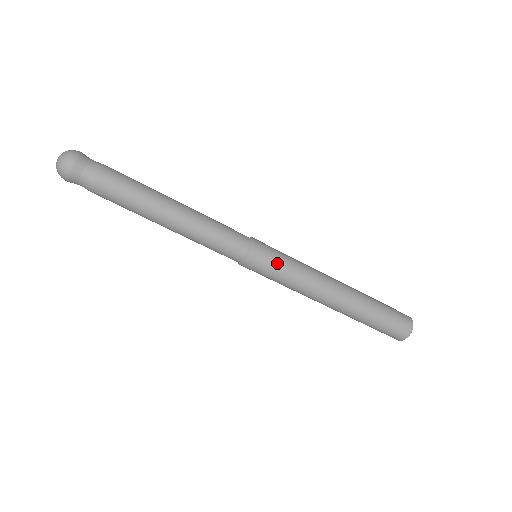
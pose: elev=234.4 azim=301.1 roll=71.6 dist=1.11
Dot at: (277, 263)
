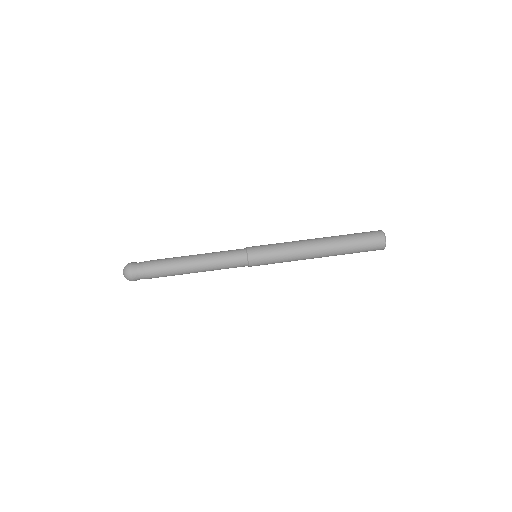
Dot at: occluded
